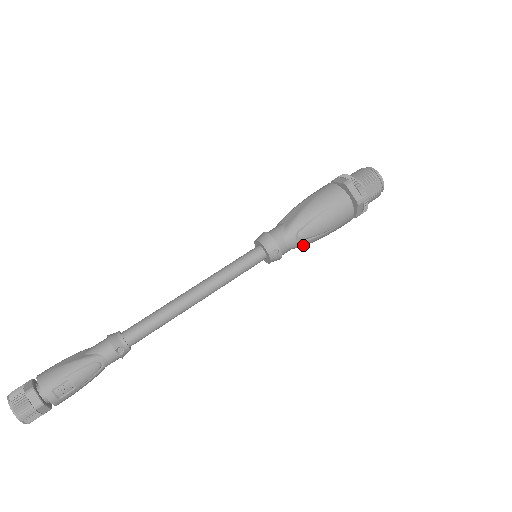
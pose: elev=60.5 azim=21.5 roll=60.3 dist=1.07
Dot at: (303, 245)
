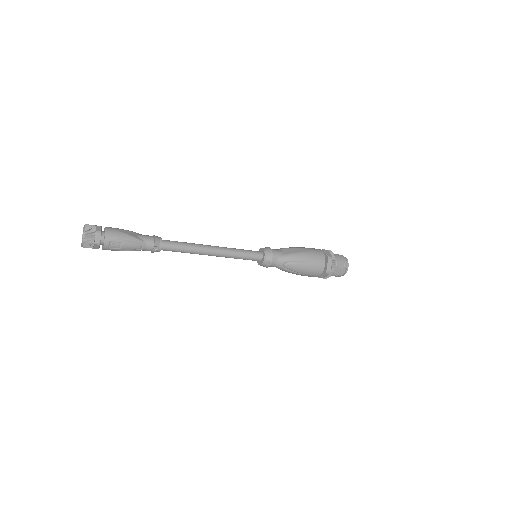
Dot at: (283, 270)
